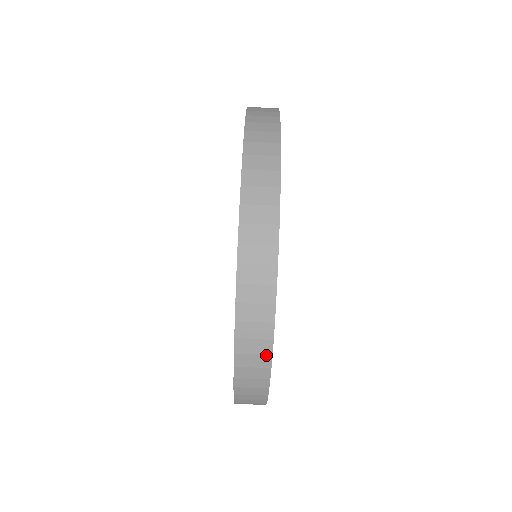
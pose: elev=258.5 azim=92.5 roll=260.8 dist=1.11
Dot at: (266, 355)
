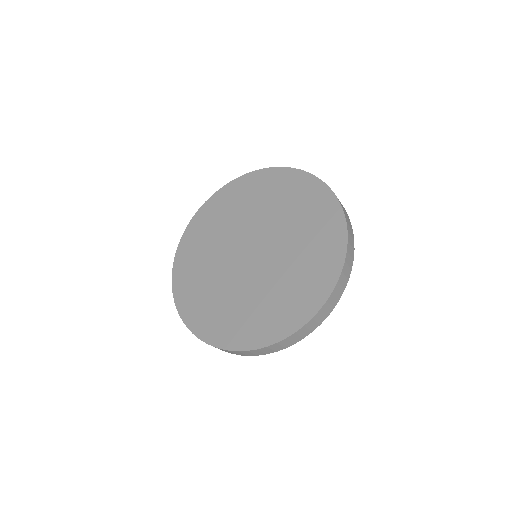
Dot at: (247, 355)
